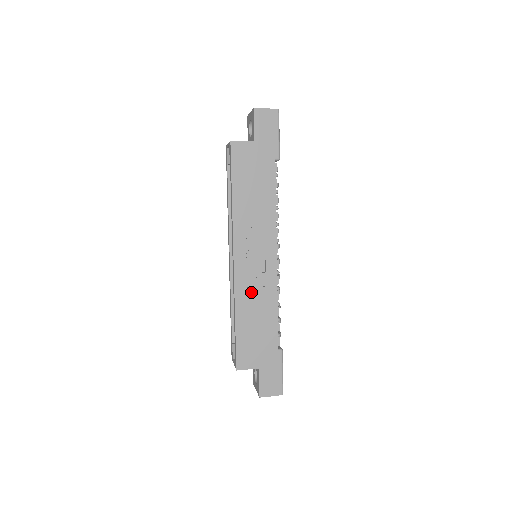
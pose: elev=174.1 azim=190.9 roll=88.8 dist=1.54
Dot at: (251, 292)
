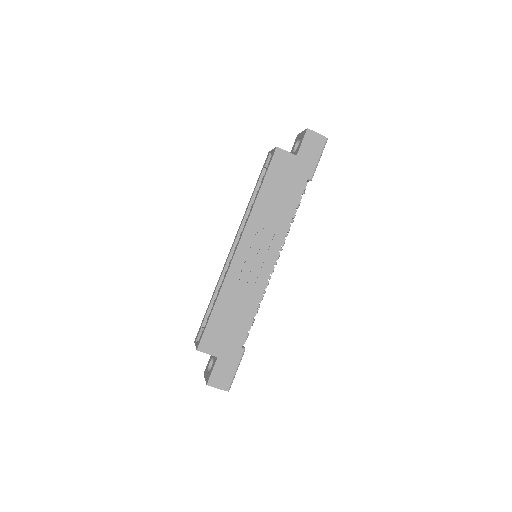
Dot at: (240, 284)
